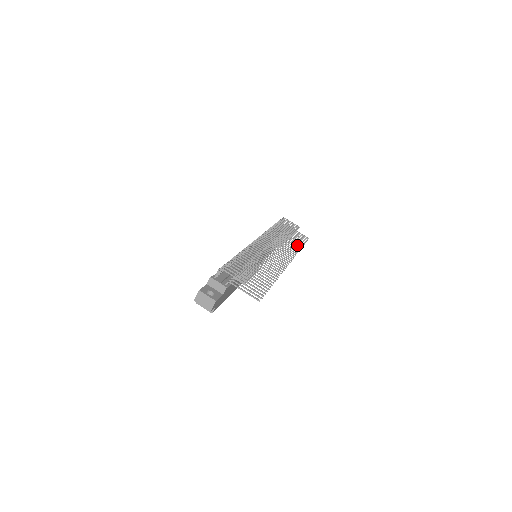
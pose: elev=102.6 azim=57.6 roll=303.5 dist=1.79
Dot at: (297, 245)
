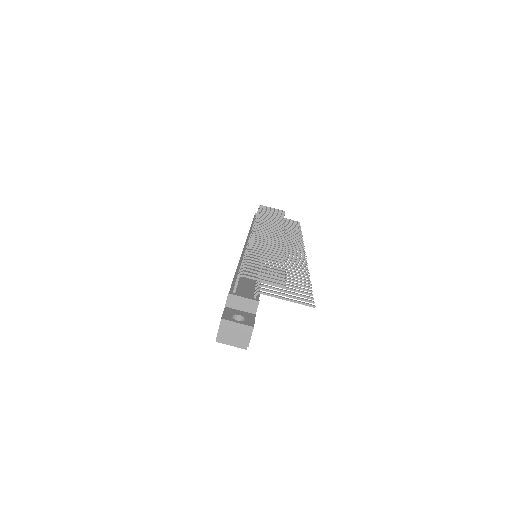
Dot at: (294, 231)
